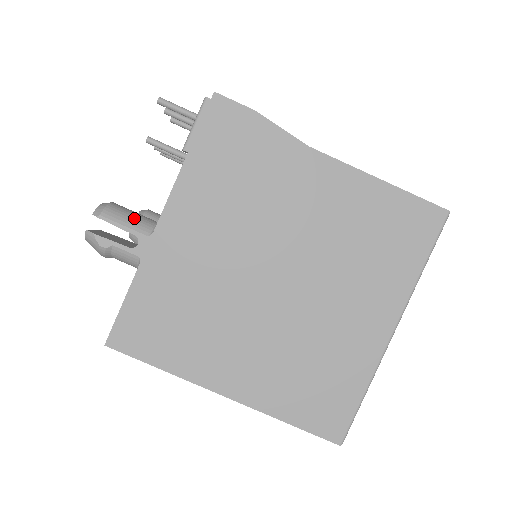
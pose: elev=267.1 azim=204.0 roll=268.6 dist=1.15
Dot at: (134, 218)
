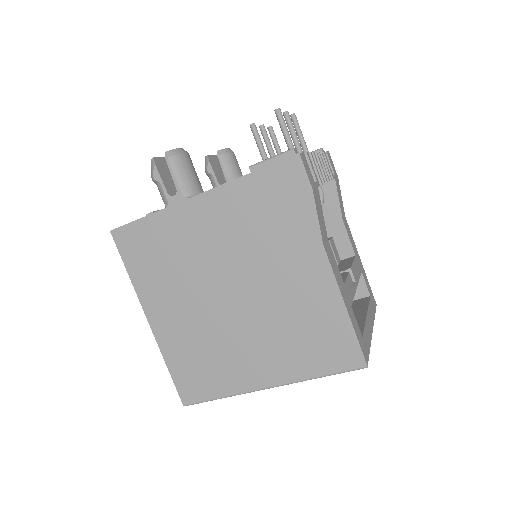
Dot at: (187, 177)
